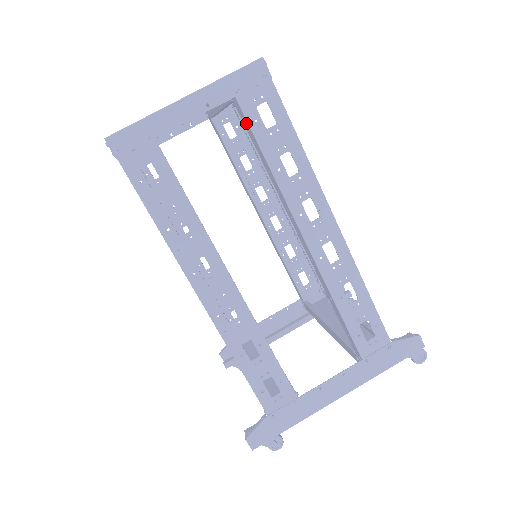
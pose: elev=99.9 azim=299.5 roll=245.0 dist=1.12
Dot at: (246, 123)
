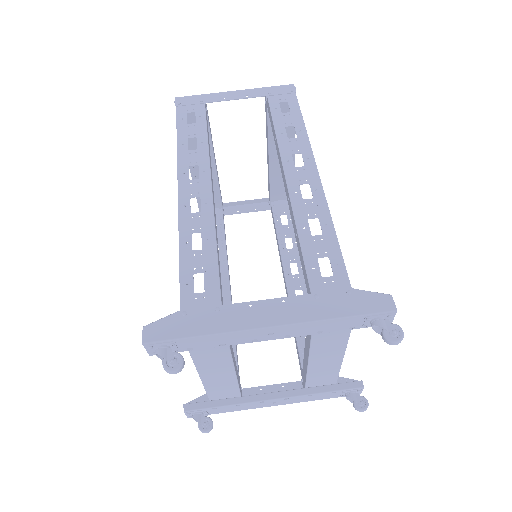
Dot at: (270, 112)
